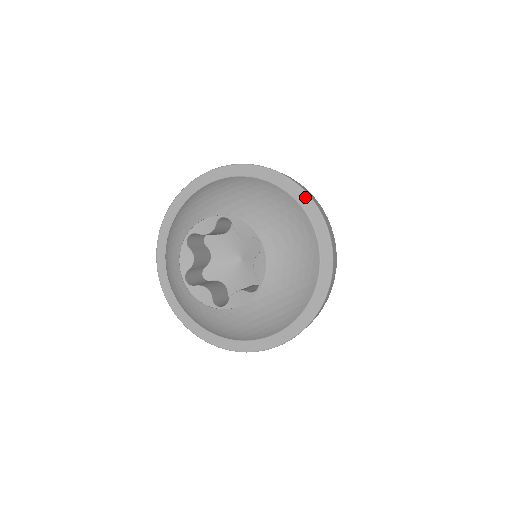
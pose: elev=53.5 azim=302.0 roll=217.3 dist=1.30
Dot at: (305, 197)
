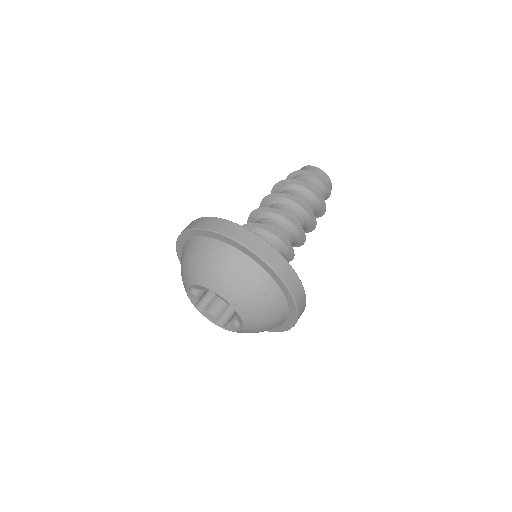
Dot at: (268, 267)
